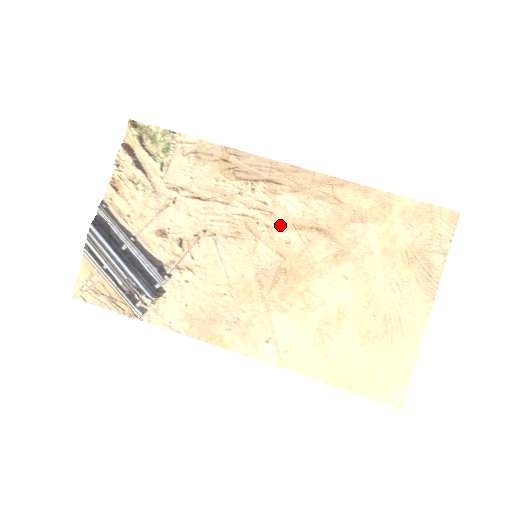
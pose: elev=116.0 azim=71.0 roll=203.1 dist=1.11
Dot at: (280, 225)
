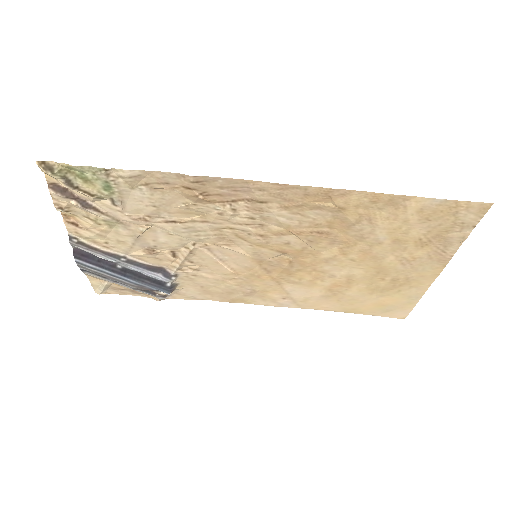
Dot at: (275, 233)
